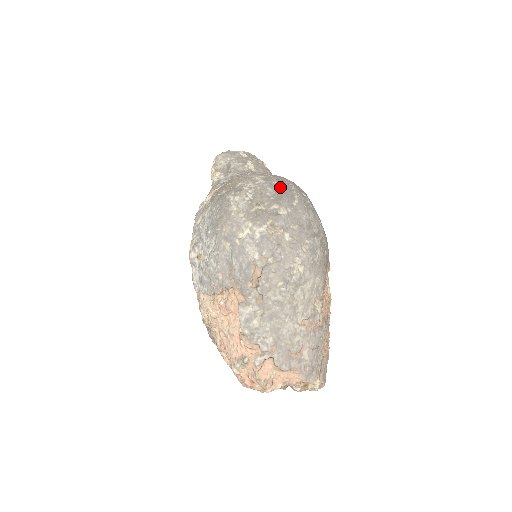
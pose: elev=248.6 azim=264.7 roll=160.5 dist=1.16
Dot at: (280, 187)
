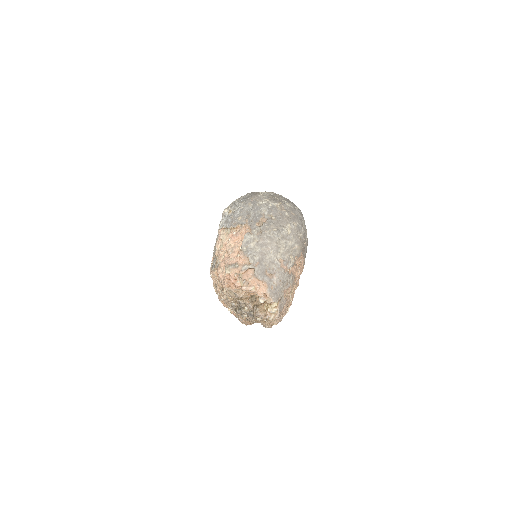
Dot at: occluded
